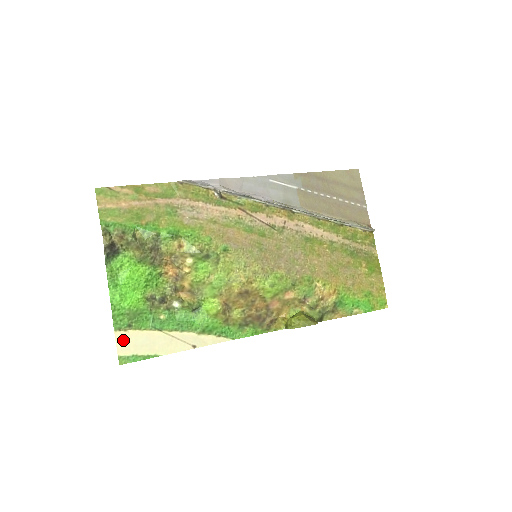
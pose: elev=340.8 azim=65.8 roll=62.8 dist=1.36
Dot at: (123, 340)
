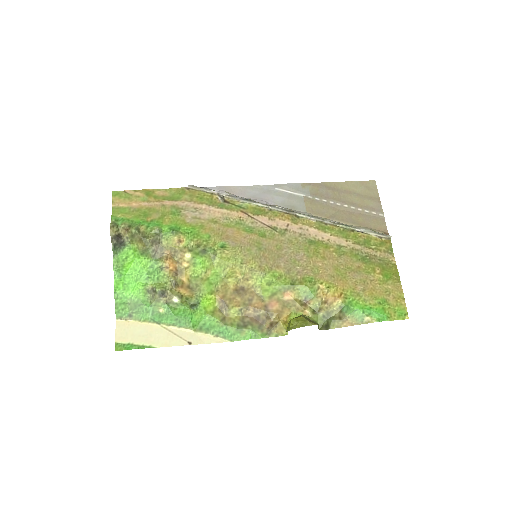
Dot at: (122, 328)
